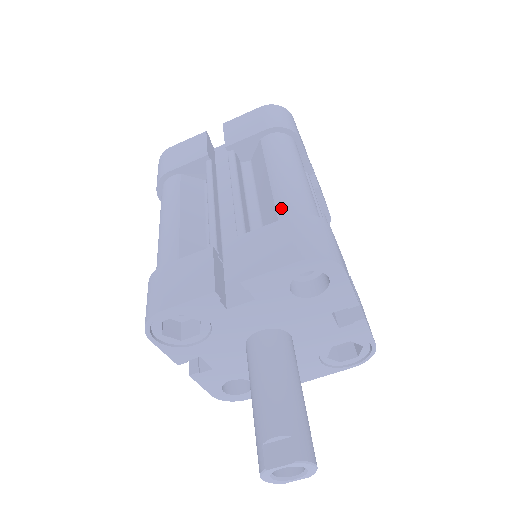
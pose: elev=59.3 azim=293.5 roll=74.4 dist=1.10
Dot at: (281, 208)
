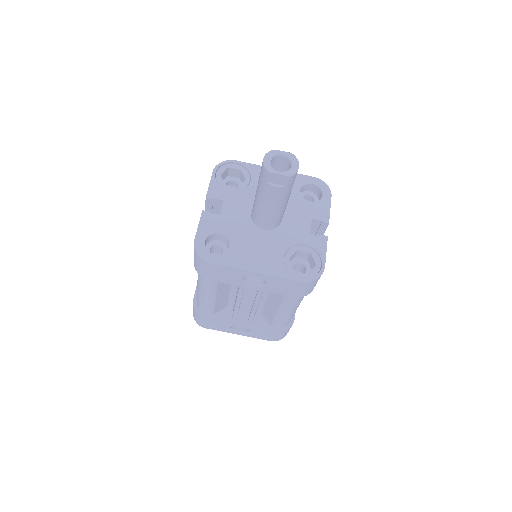
Dot at: occluded
